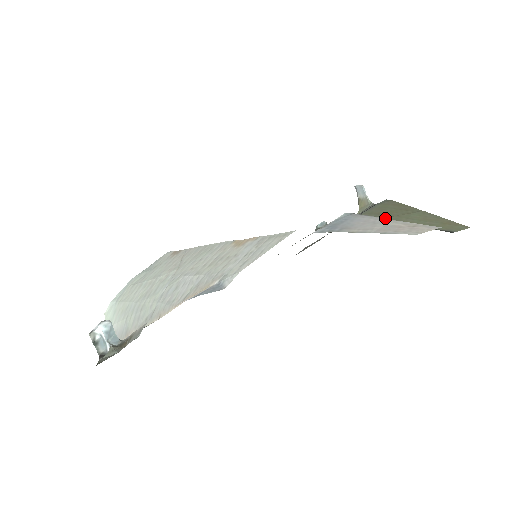
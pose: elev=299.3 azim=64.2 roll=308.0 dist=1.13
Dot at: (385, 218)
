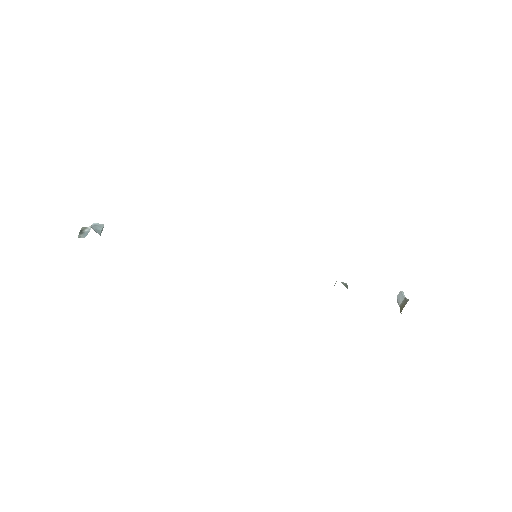
Dot at: occluded
